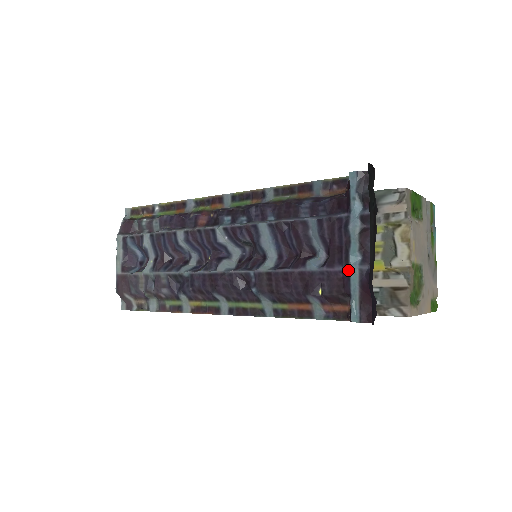
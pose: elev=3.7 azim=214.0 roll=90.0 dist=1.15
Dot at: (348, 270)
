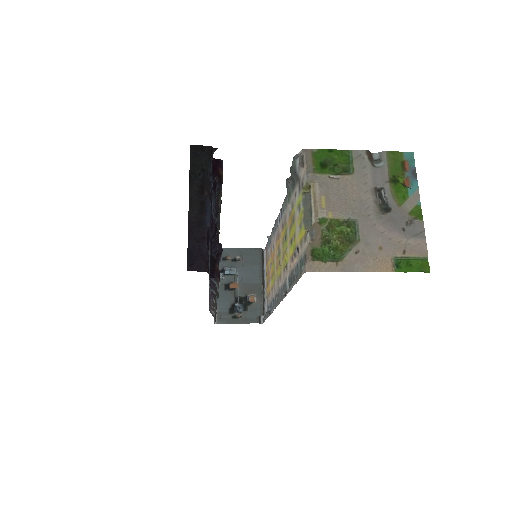
Dot at: (210, 235)
